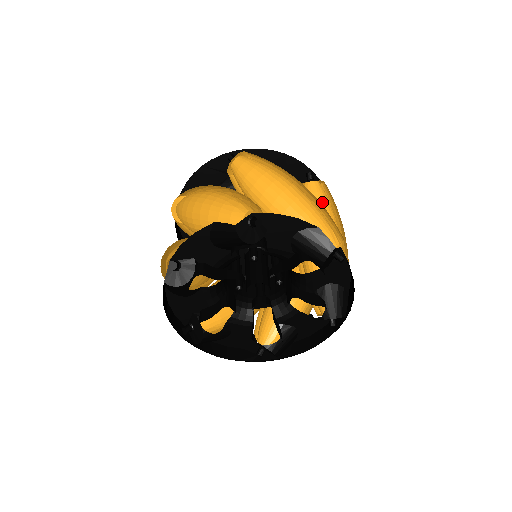
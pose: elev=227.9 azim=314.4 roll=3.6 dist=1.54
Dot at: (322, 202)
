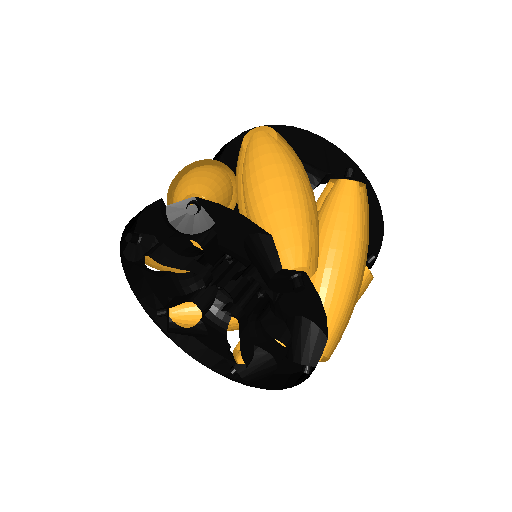
Dot at: (342, 209)
